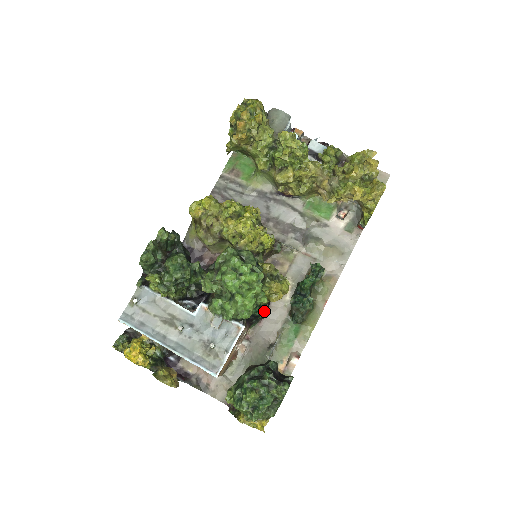
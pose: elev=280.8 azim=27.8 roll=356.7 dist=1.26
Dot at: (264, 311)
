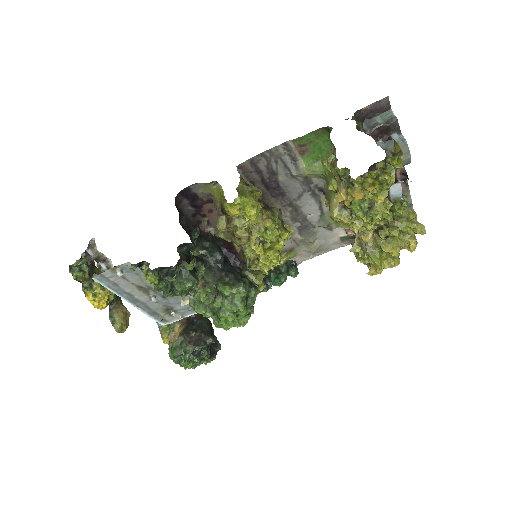
Dot at: occluded
